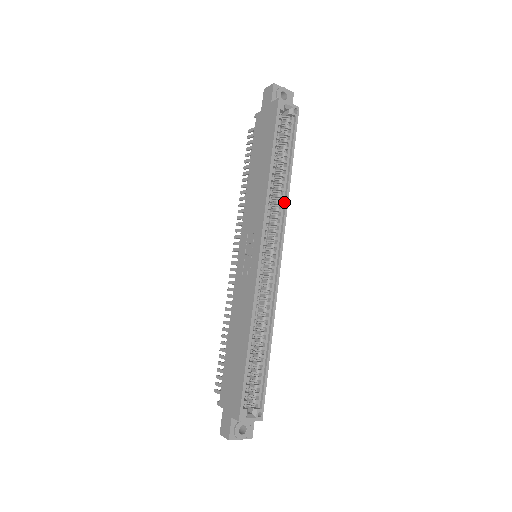
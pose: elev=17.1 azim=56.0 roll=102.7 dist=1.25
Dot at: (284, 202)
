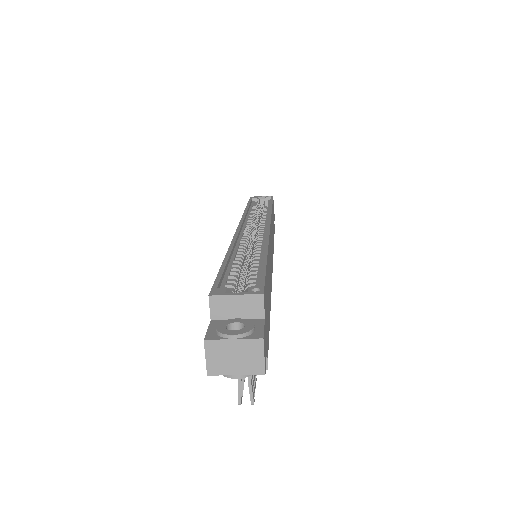
Dot at: occluded
